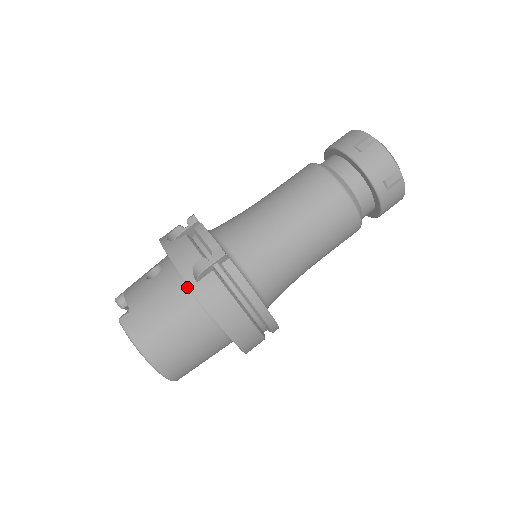
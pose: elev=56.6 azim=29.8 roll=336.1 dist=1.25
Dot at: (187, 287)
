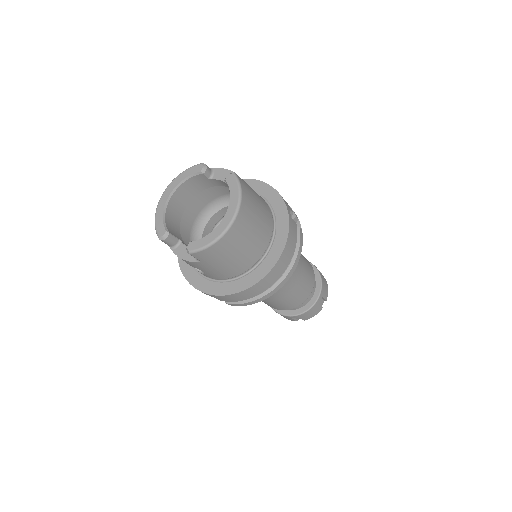
Dot at: (272, 213)
